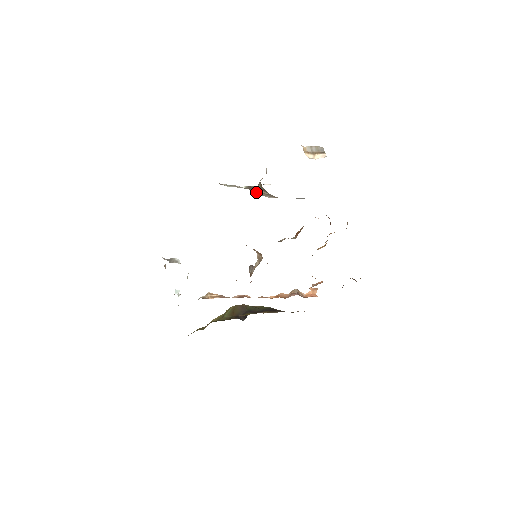
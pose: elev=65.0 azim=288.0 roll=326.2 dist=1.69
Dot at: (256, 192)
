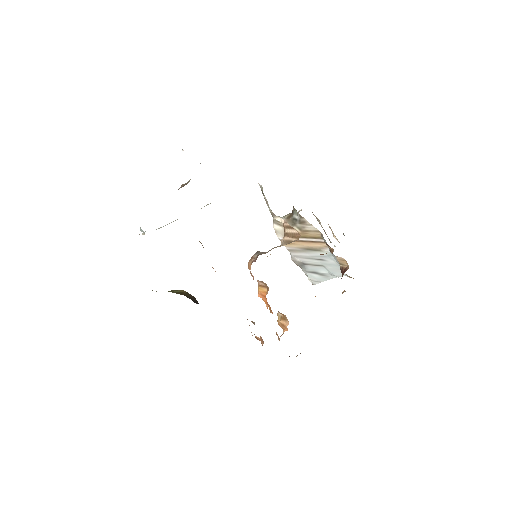
Dot at: (274, 222)
